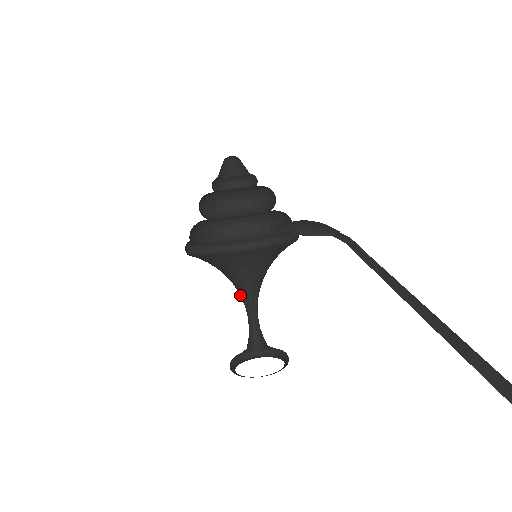
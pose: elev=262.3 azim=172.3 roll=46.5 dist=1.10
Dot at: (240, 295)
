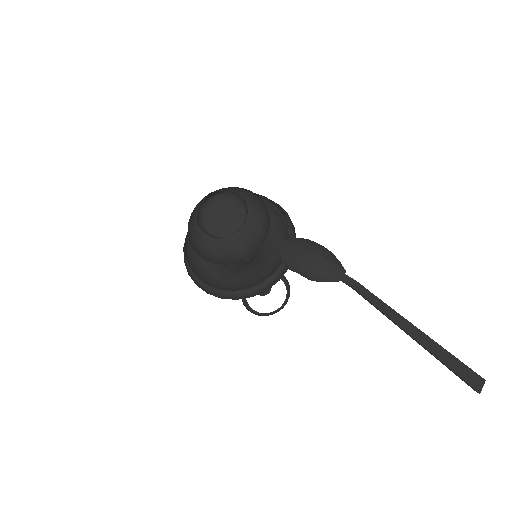
Dot at: occluded
